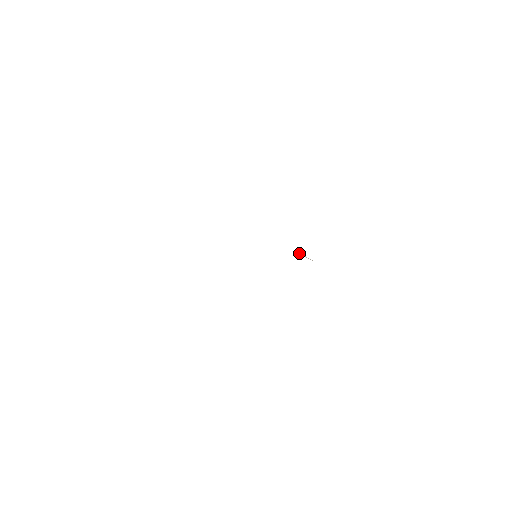
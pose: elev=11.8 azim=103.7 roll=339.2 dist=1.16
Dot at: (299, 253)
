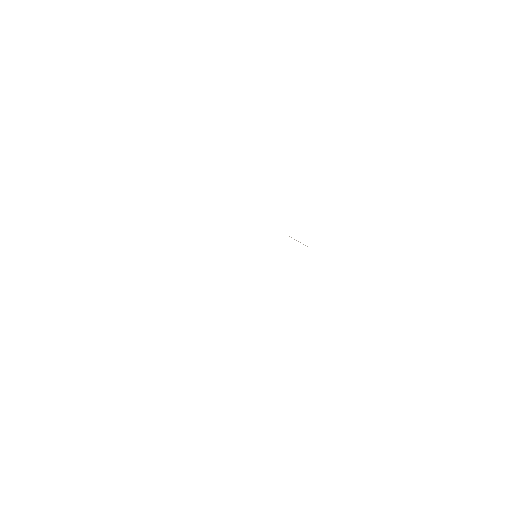
Dot at: occluded
